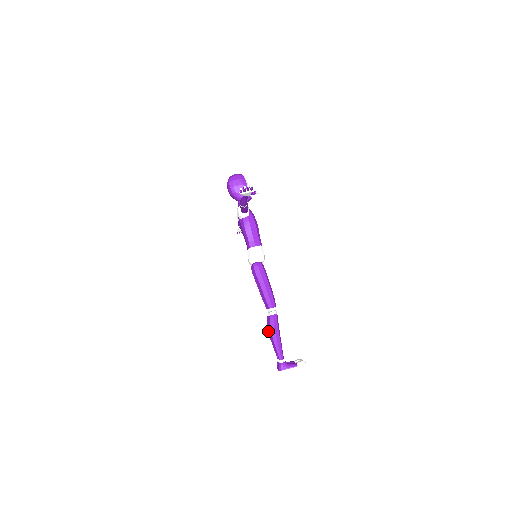
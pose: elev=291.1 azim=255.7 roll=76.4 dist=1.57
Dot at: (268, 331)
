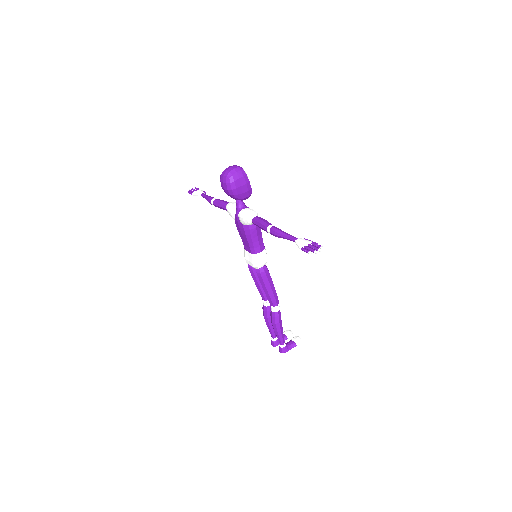
Dot at: (265, 319)
